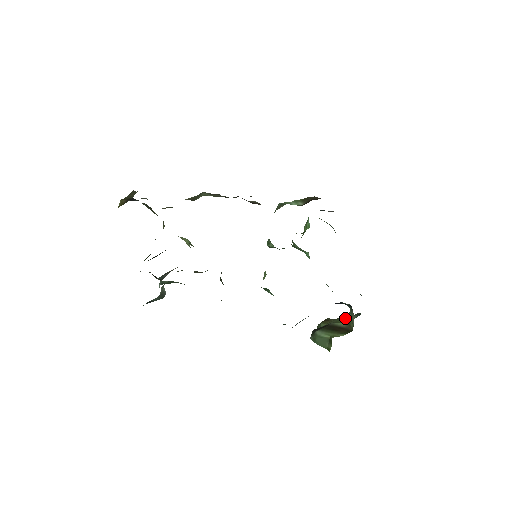
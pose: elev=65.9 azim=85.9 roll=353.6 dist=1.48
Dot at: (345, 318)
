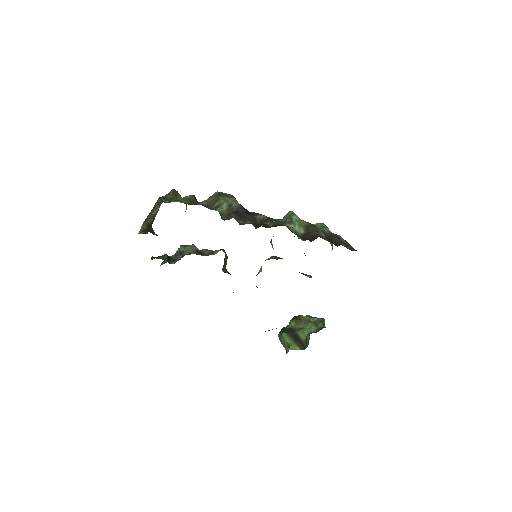
Dot at: (310, 327)
